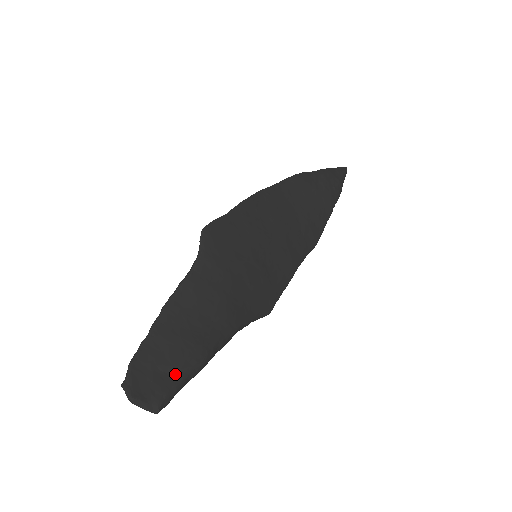
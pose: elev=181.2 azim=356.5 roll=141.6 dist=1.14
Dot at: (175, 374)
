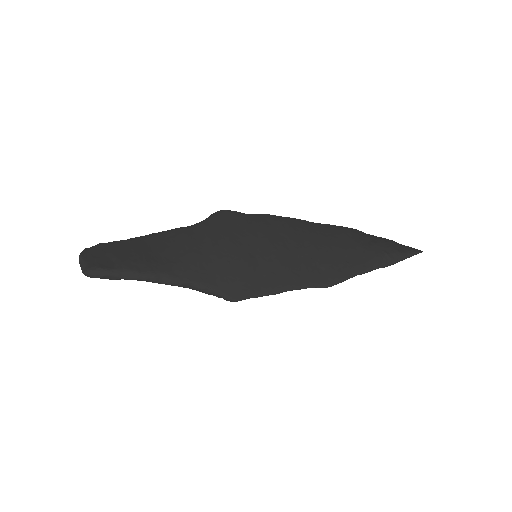
Dot at: (116, 264)
